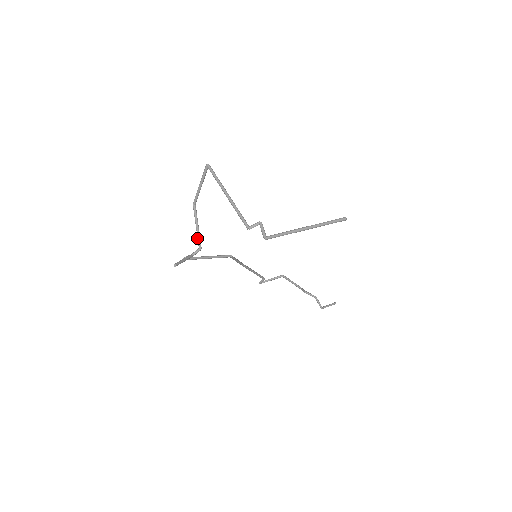
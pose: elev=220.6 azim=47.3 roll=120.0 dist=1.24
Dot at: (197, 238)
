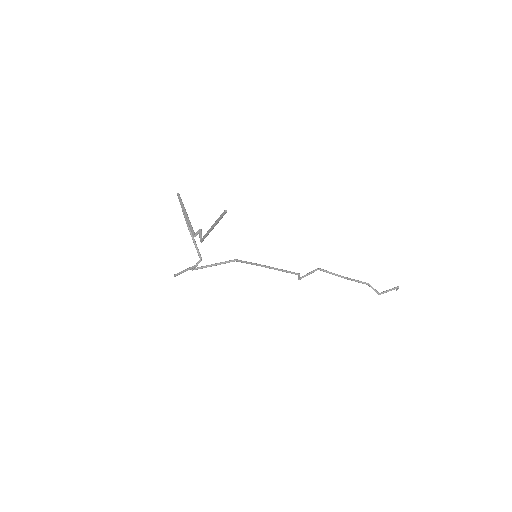
Dot at: (197, 251)
